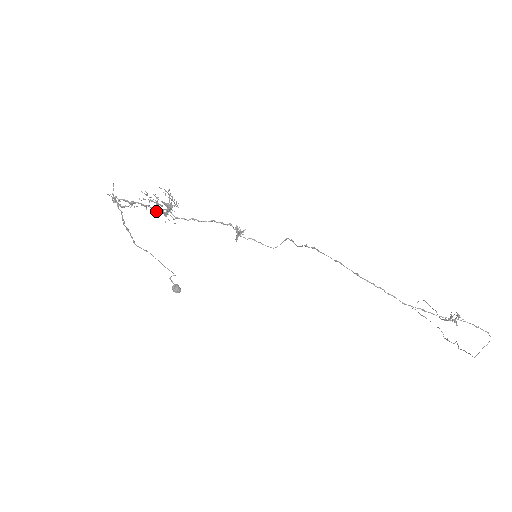
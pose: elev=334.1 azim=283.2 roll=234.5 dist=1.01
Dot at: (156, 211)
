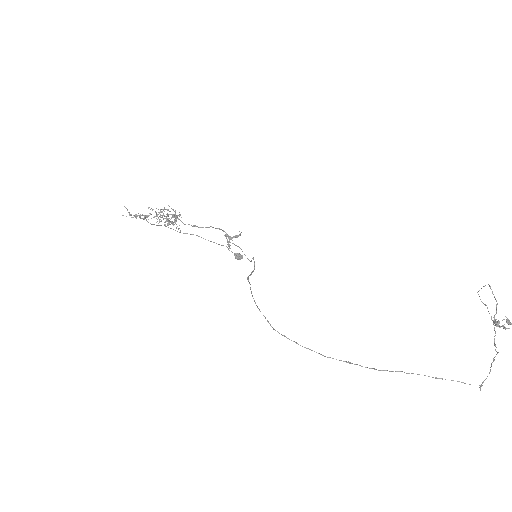
Dot at: (164, 222)
